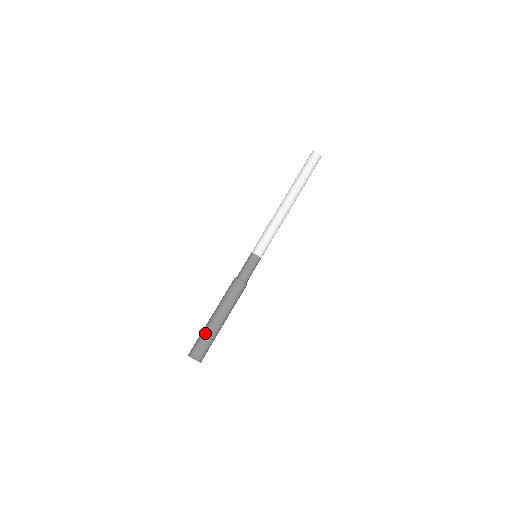
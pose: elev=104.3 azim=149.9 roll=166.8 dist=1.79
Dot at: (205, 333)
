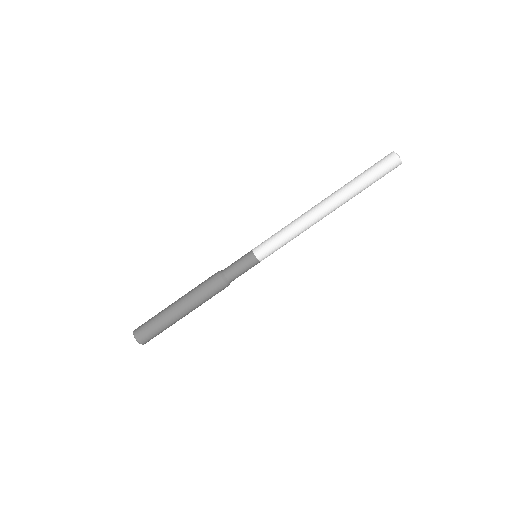
Dot at: (158, 314)
